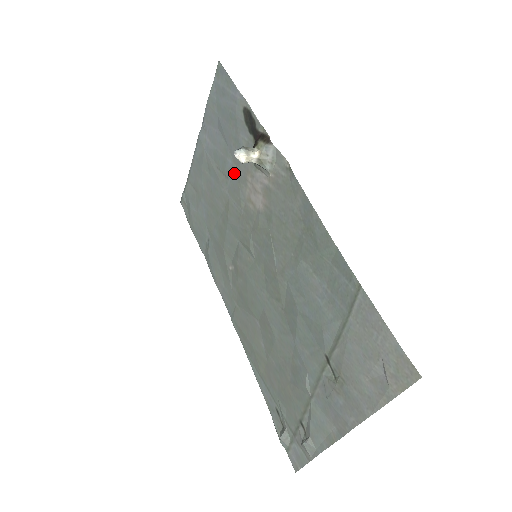
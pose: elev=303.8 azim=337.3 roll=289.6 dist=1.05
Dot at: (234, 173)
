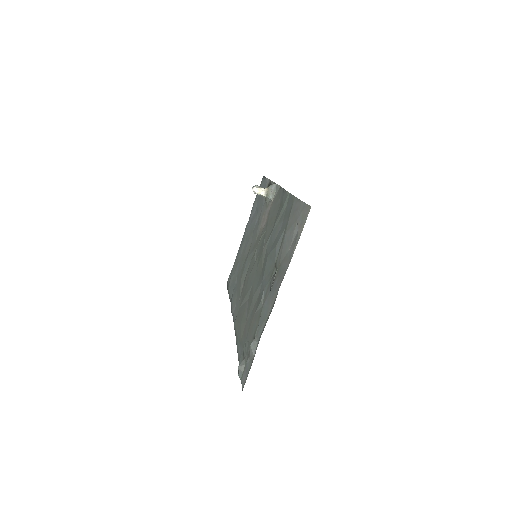
Dot at: (257, 224)
